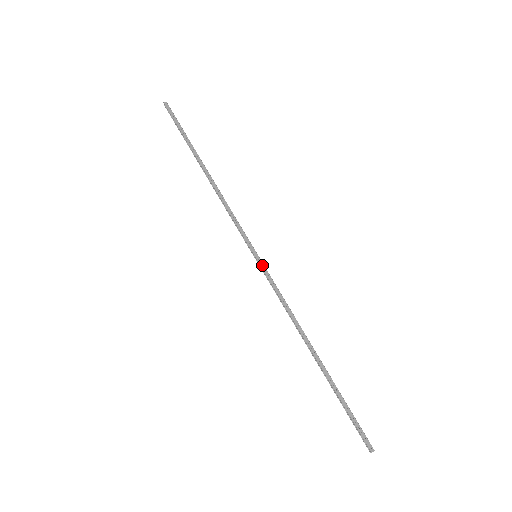
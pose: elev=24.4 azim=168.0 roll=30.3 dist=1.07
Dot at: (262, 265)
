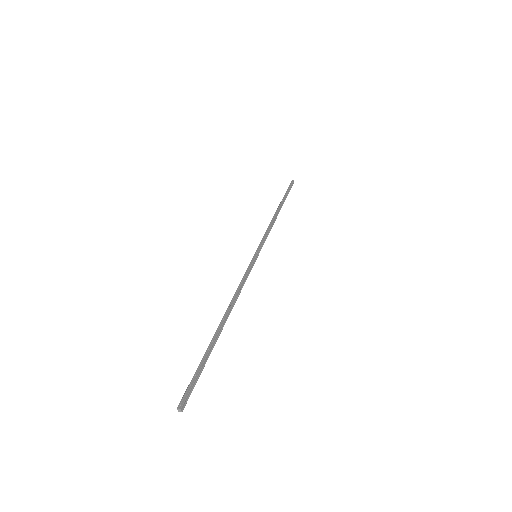
Dot at: (253, 260)
